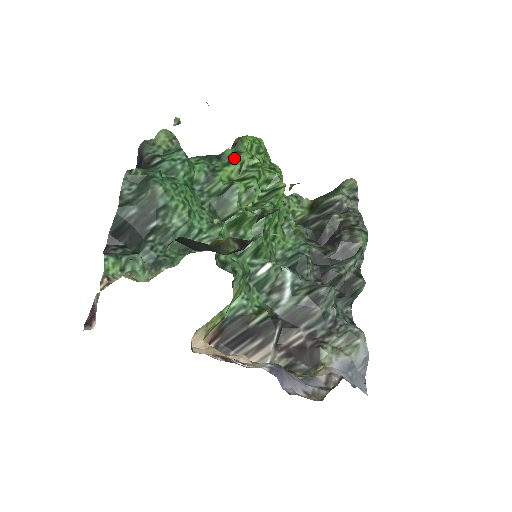
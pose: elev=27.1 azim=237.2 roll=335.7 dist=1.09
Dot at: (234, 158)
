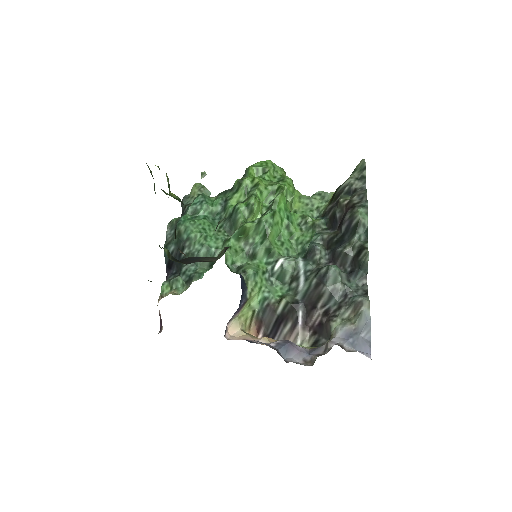
Dot at: (239, 186)
